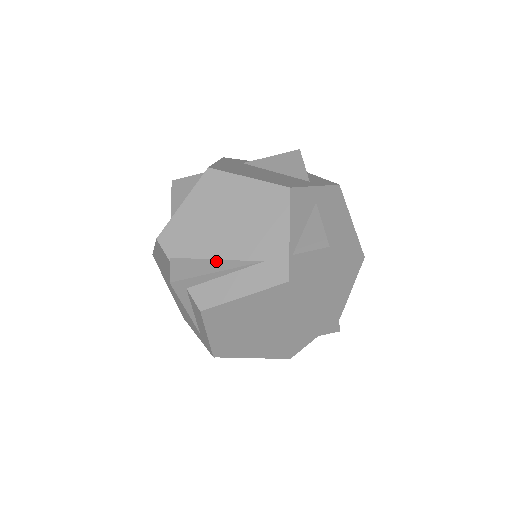
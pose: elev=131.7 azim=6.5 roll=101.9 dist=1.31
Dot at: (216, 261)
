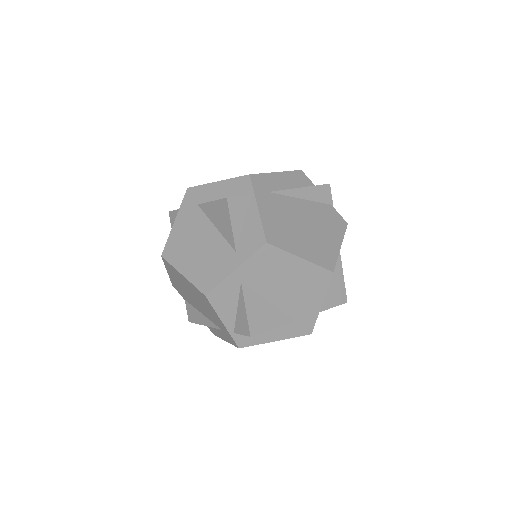
Dot at: (202, 316)
